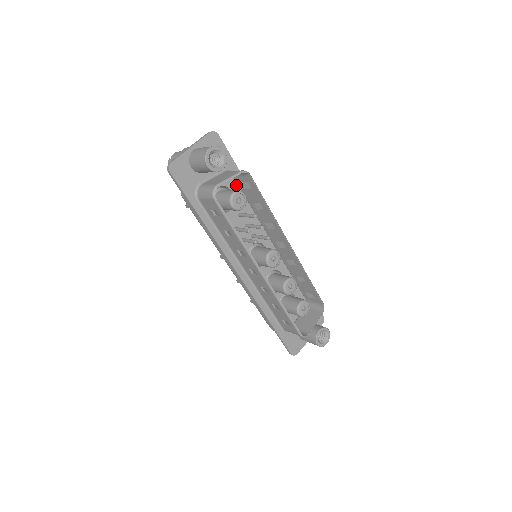
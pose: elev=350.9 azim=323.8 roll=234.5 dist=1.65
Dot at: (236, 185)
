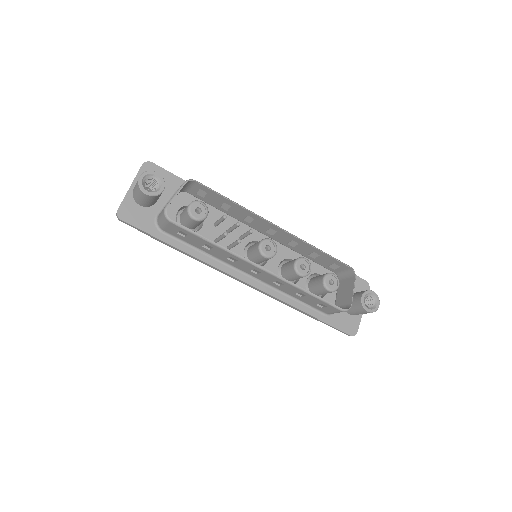
Dot at: (196, 199)
